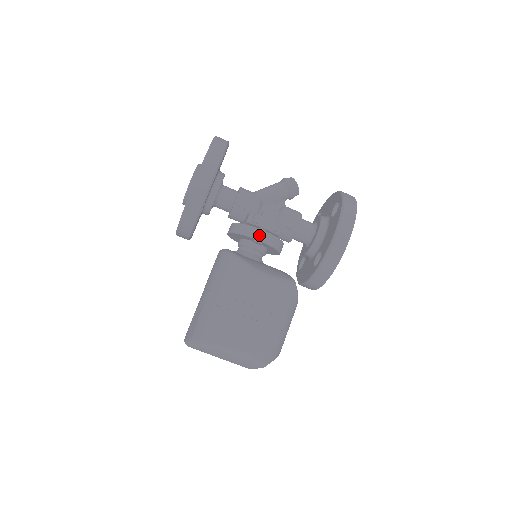
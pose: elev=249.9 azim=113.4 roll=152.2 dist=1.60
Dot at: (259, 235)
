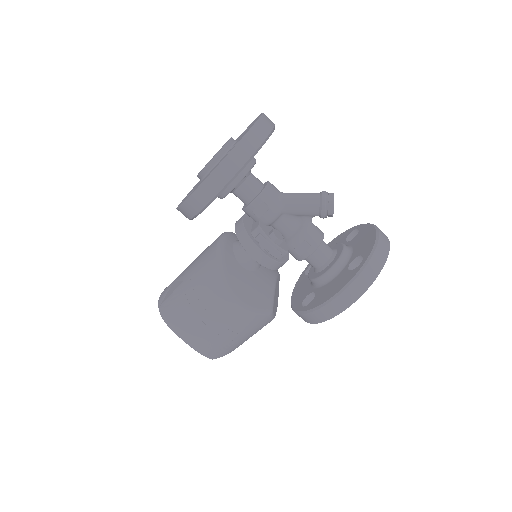
Dot at: (256, 254)
